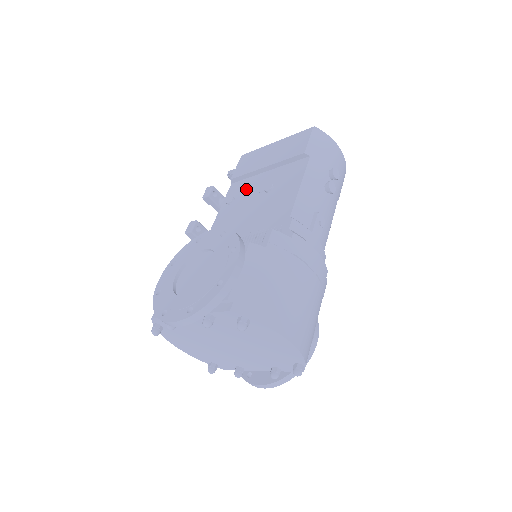
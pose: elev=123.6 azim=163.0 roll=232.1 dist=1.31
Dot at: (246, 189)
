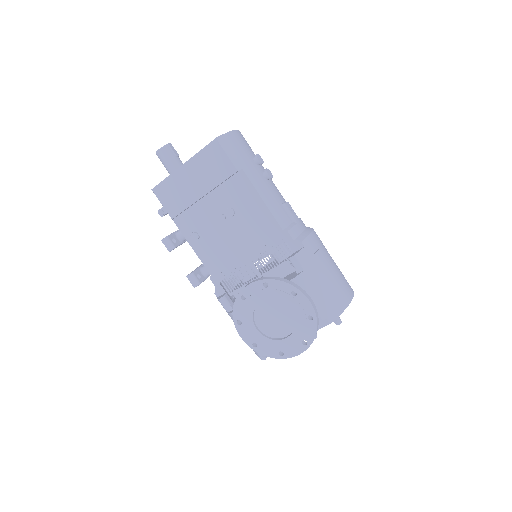
Dot at: (201, 220)
